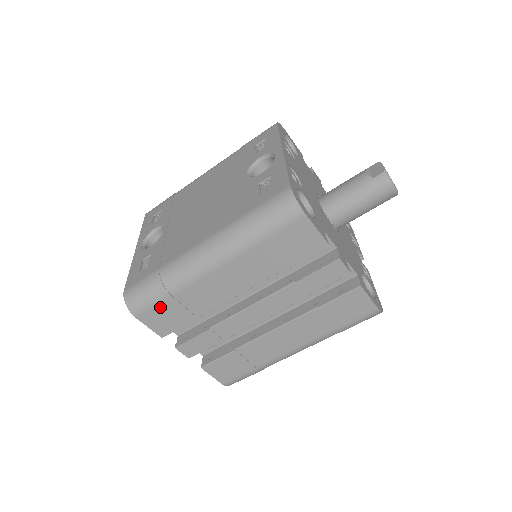
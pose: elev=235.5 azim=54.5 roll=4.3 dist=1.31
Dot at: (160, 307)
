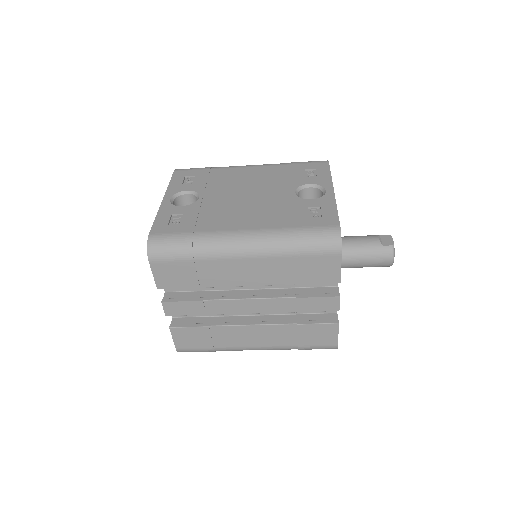
Dot at: (177, 264)
